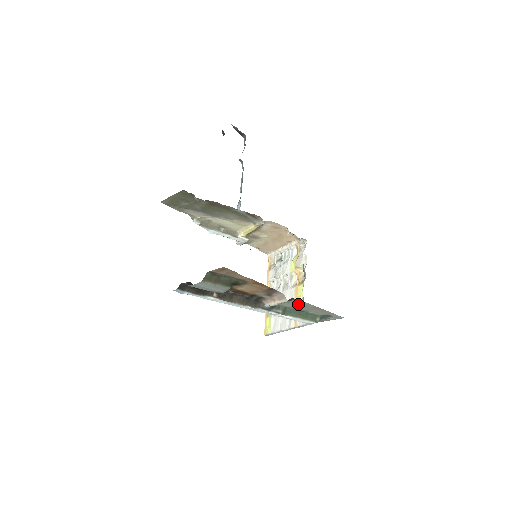
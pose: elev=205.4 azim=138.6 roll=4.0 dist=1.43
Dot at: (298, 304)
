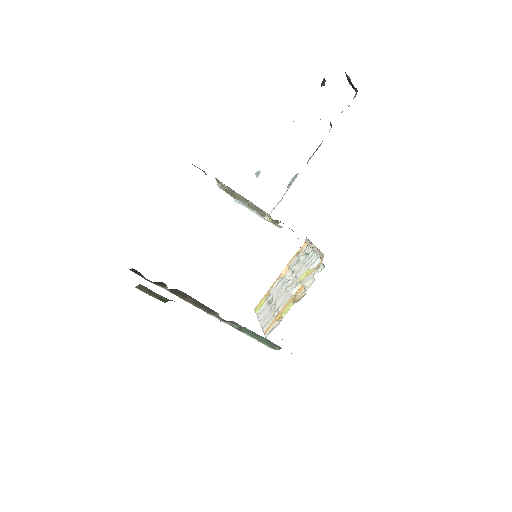
Dot at: occluded
